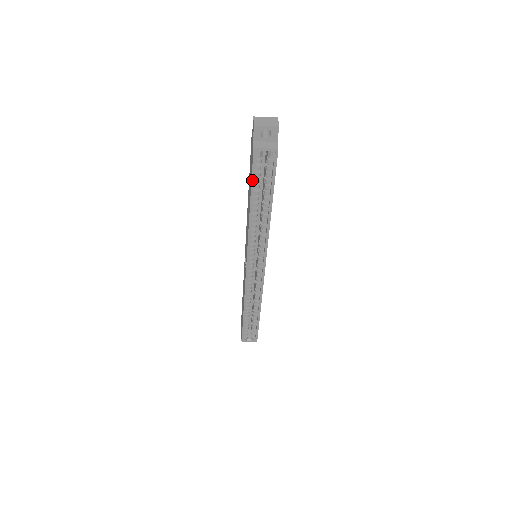
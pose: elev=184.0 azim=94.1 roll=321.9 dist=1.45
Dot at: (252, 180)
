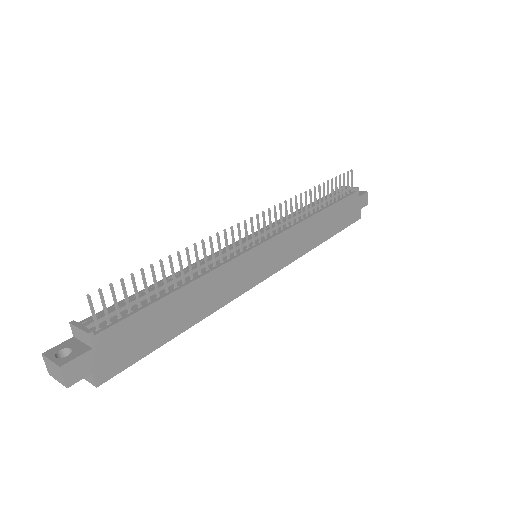
Dot at: occluded
